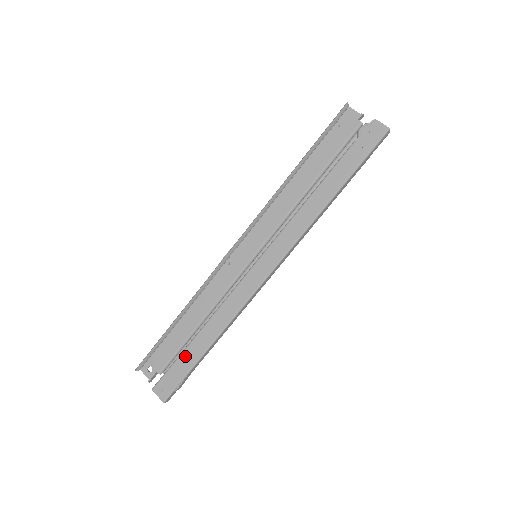
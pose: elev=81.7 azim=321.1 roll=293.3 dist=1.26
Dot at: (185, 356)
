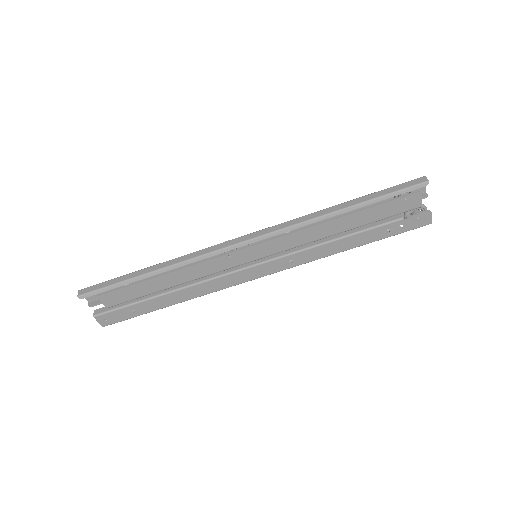
Dot at: (143, 305)
